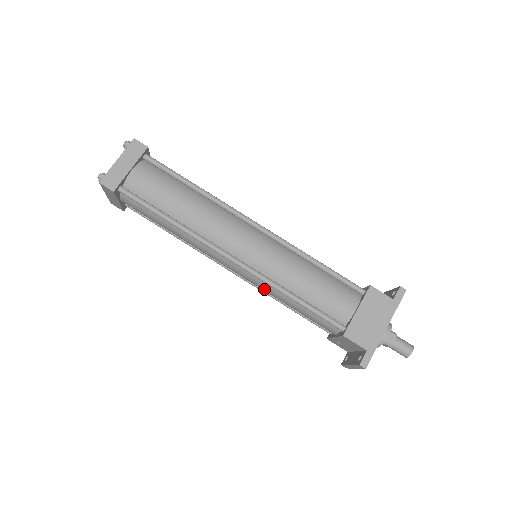
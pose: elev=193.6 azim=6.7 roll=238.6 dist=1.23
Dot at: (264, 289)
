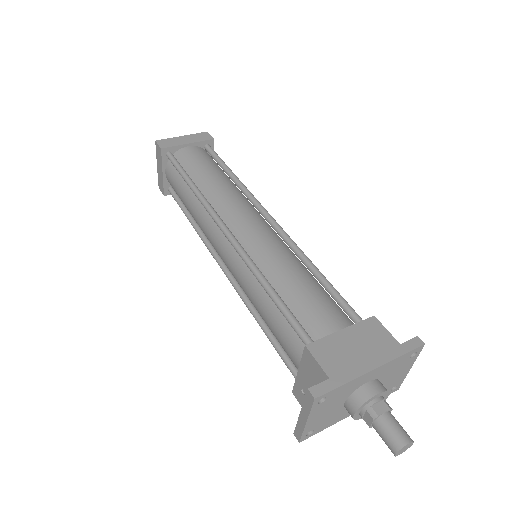
Dot at: (243, 282)
